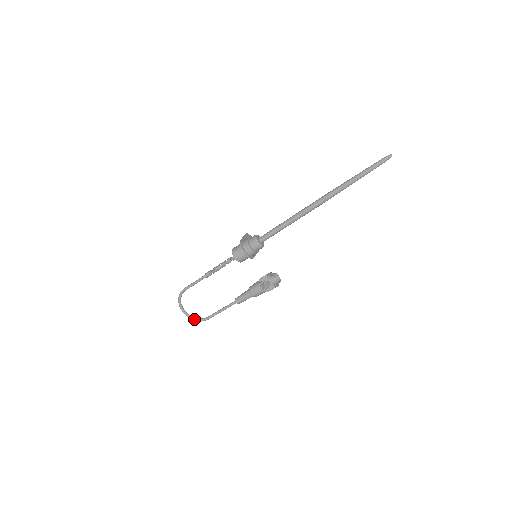
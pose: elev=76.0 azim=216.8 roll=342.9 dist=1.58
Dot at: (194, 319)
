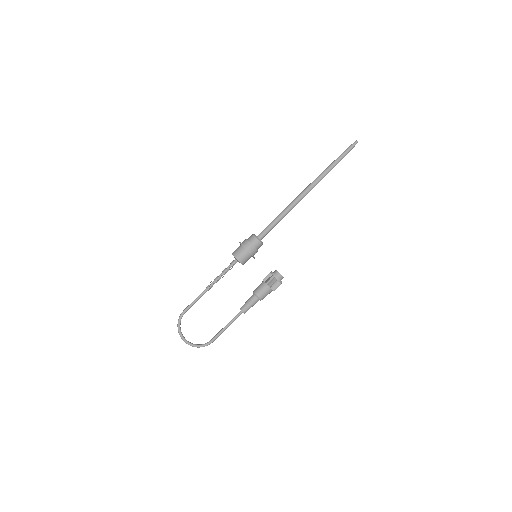
Dot at: (196, 346)
